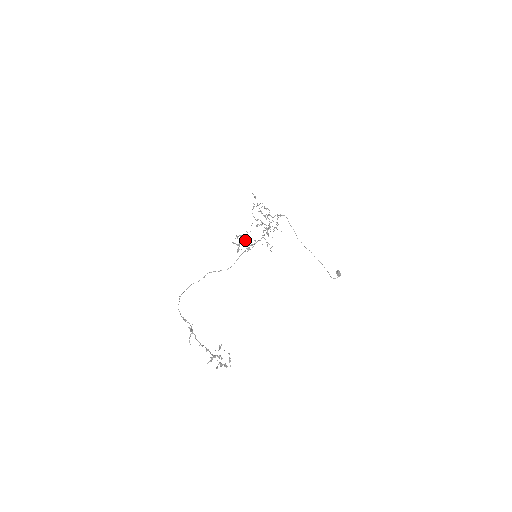
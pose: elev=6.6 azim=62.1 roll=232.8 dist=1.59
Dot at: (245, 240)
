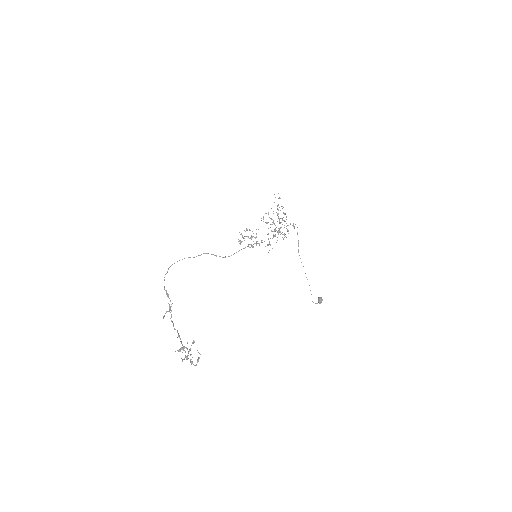
Dot at: occluded
